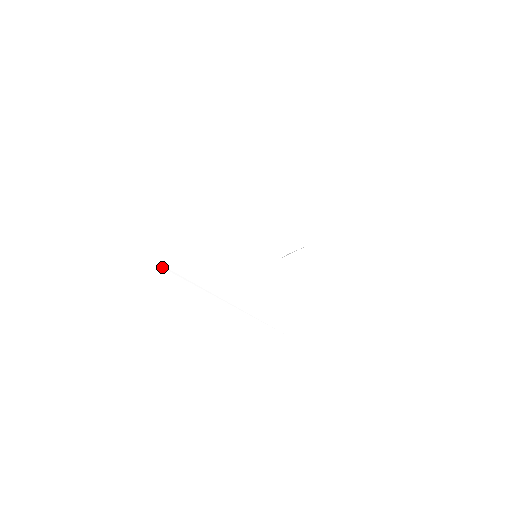
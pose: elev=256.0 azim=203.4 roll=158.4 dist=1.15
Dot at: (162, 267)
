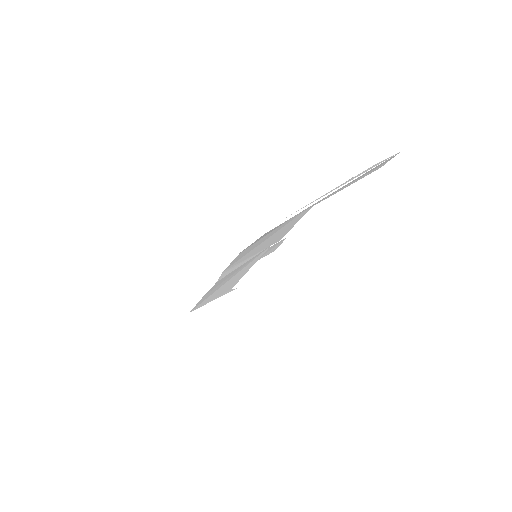
Dot at: occluded
